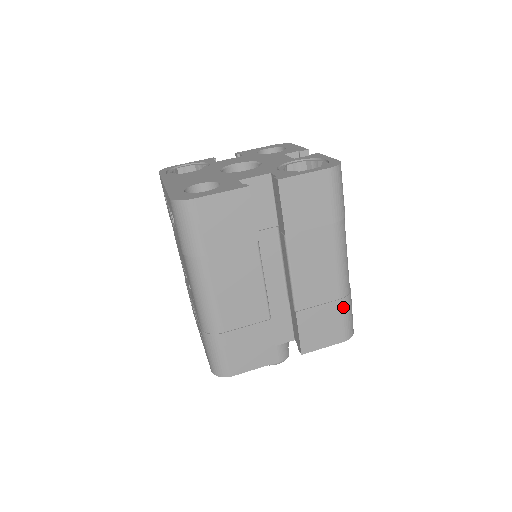
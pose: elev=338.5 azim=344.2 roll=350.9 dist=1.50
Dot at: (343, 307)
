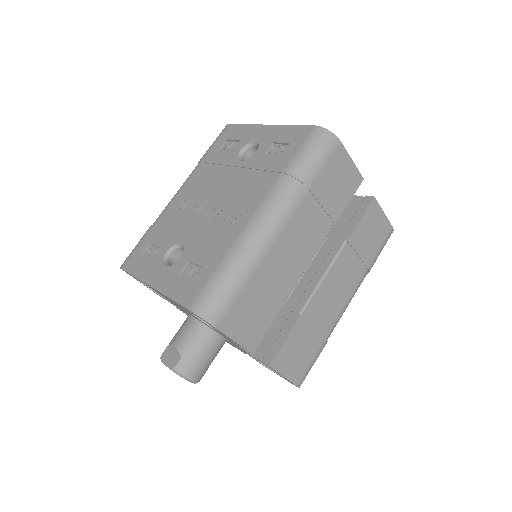
Dot at: (321, 348)
